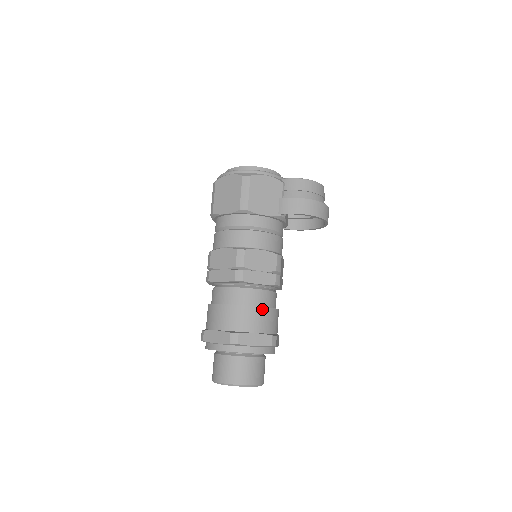
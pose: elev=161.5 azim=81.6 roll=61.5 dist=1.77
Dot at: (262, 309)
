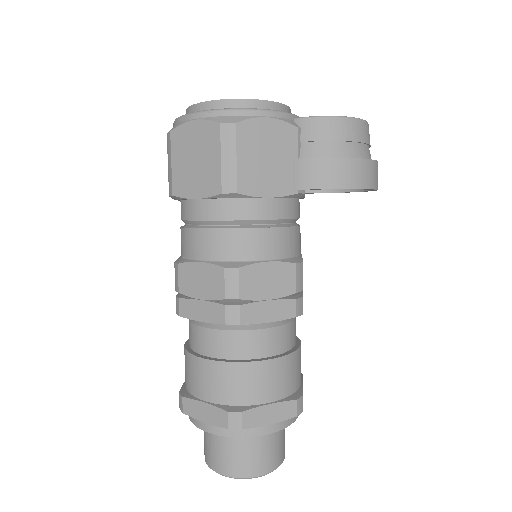
Dot at: (277, 361)
